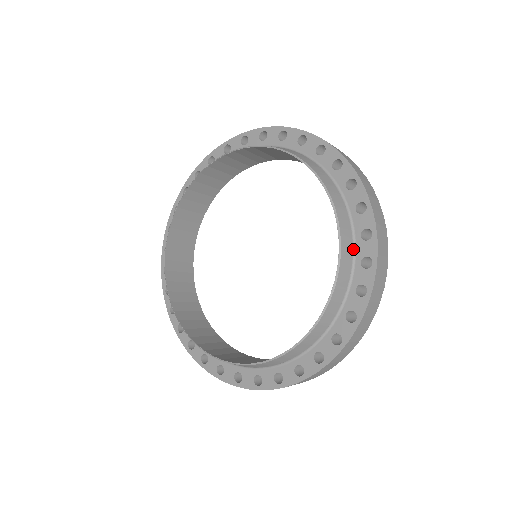
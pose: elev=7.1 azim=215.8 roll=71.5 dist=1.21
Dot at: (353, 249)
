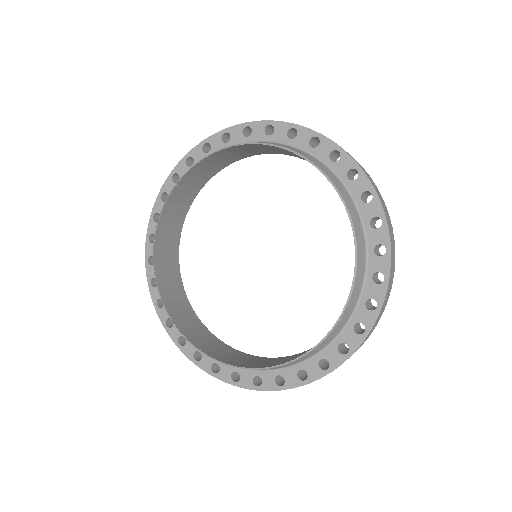
Dot at: (358, 215)
